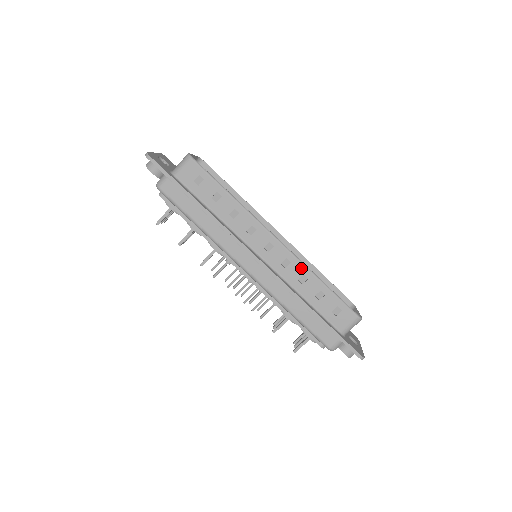
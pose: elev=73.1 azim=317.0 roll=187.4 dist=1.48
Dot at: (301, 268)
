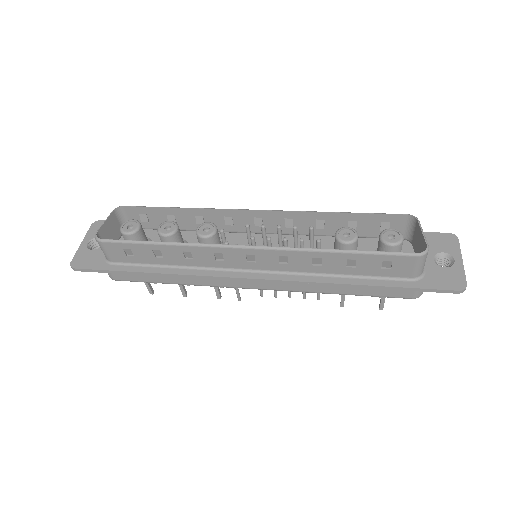
Dot at: (303, 255)
